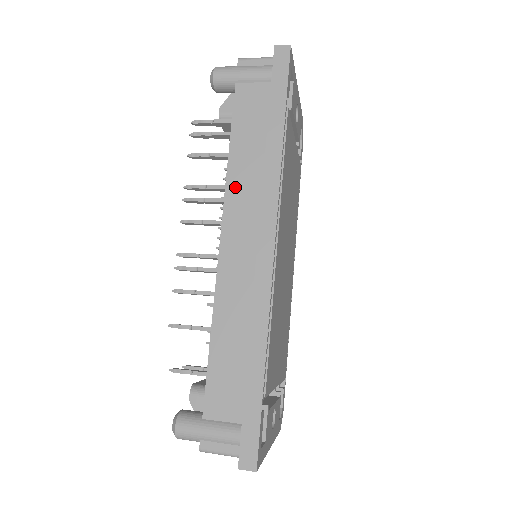
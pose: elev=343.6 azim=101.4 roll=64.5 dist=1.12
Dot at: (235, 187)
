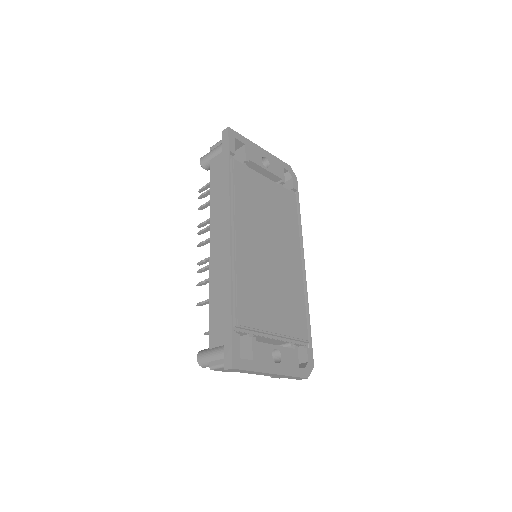
Dot at: (214, 214)
